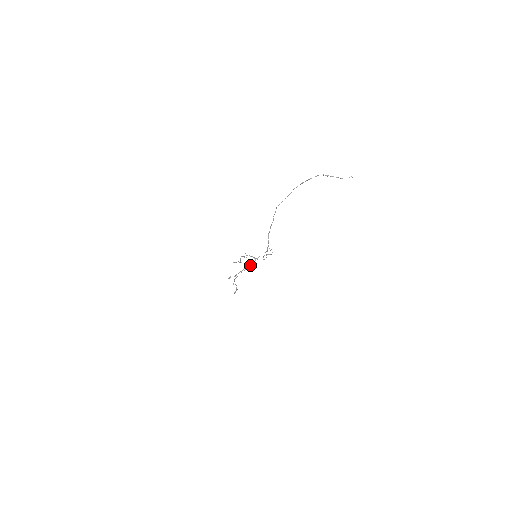
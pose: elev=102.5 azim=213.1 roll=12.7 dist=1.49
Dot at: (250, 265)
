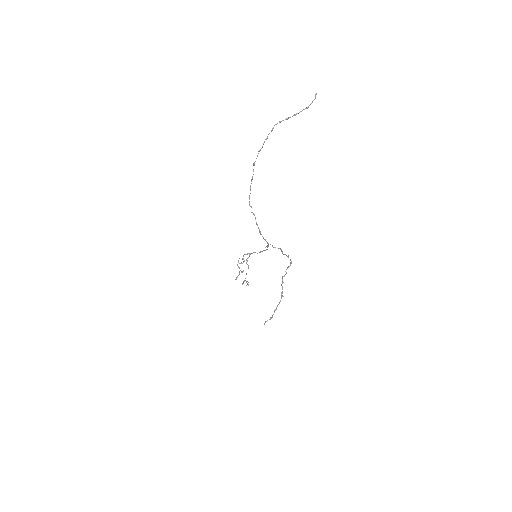
Dot at: occluded
